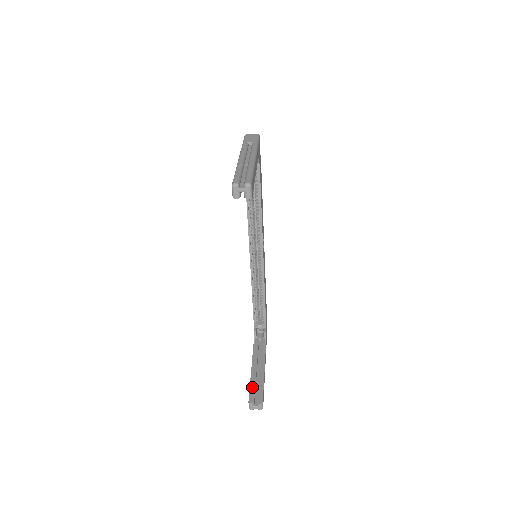
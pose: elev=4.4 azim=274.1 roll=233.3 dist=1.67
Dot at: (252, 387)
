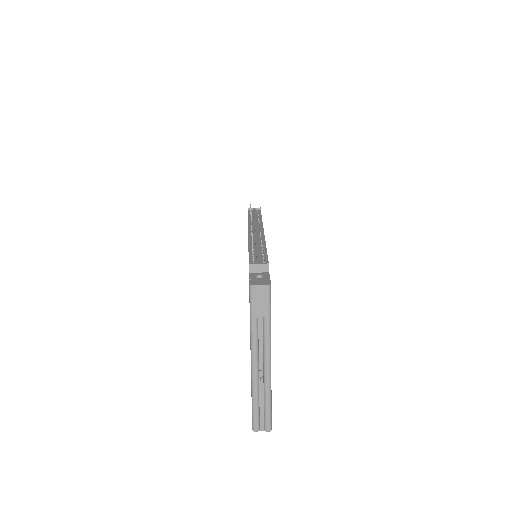
Dot at: occluded
